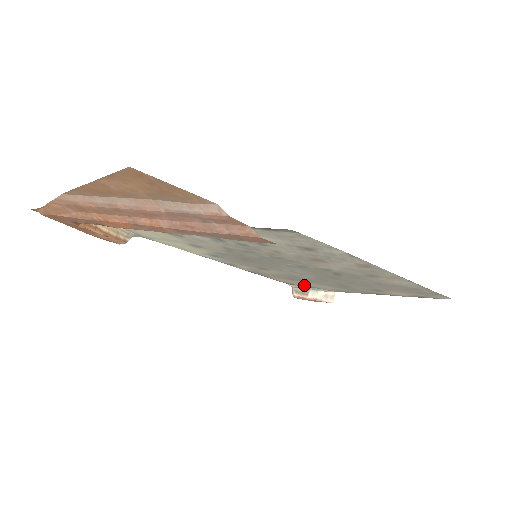
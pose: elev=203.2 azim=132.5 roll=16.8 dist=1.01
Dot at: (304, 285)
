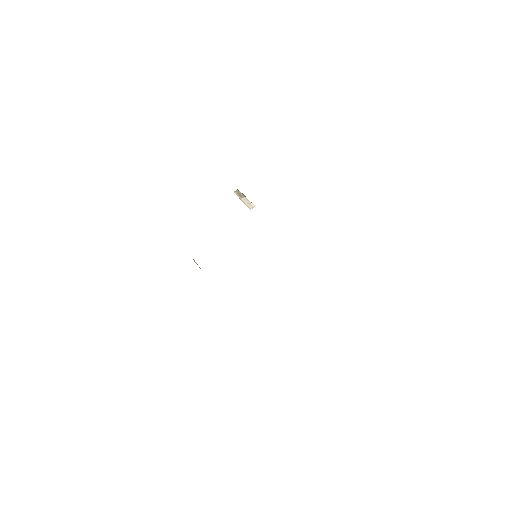
Dot at: occluded
